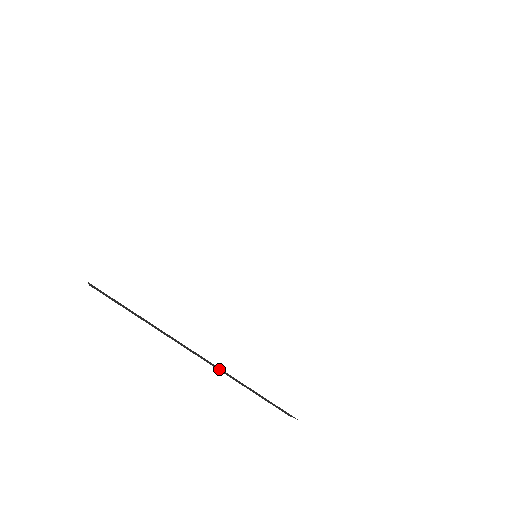
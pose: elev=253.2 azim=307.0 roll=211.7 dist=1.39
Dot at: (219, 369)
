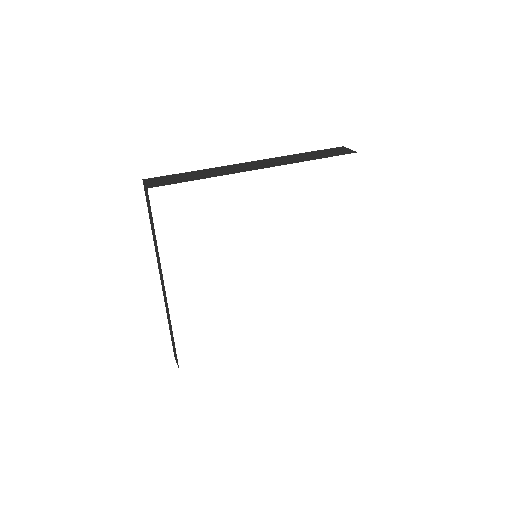
Dot at: (166, 303)
